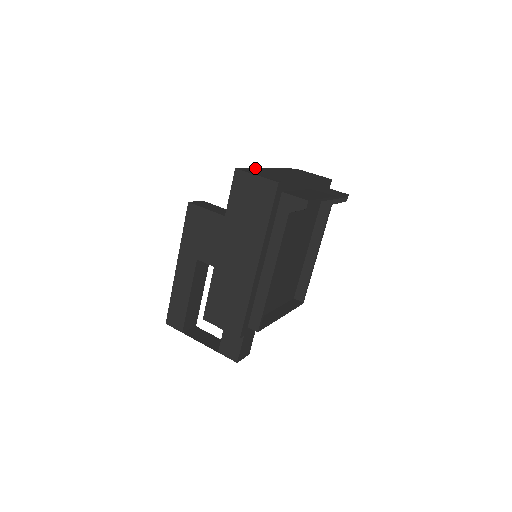
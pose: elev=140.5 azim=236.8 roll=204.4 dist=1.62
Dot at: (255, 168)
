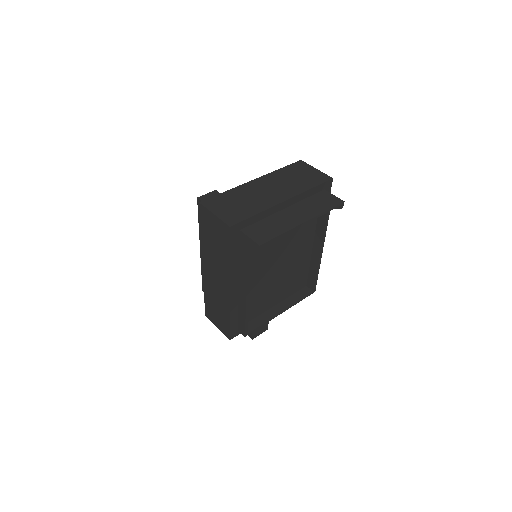
Dot at: (230, 189)
